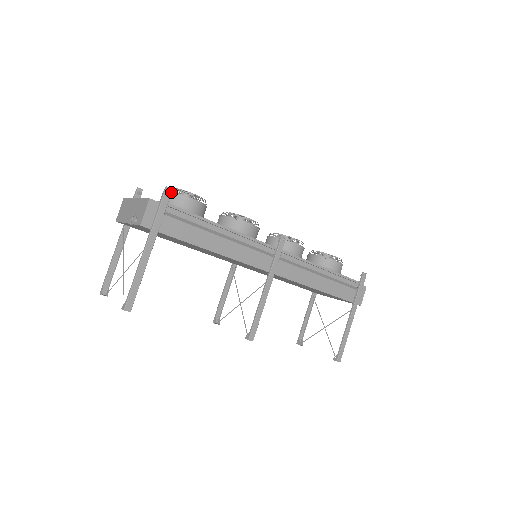
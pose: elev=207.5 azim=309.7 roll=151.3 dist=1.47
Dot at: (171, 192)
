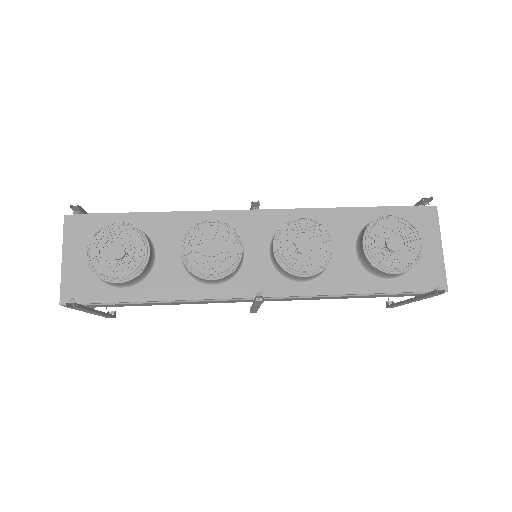
Dot at: (90, 267)
